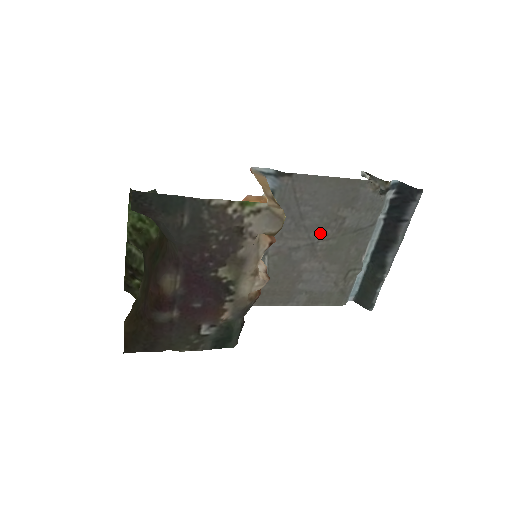
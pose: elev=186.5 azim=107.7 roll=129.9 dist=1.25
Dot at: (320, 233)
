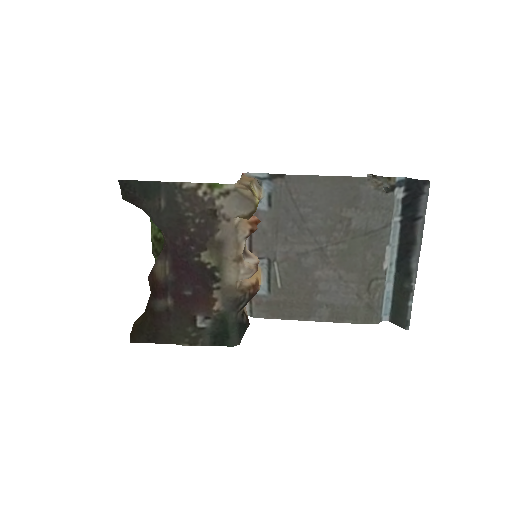
Dot at: (327, 237)
